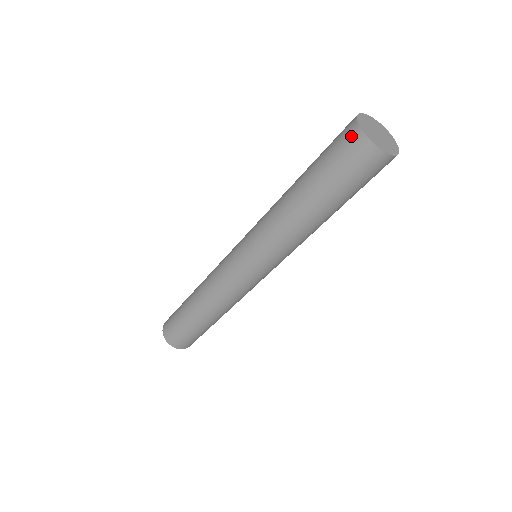
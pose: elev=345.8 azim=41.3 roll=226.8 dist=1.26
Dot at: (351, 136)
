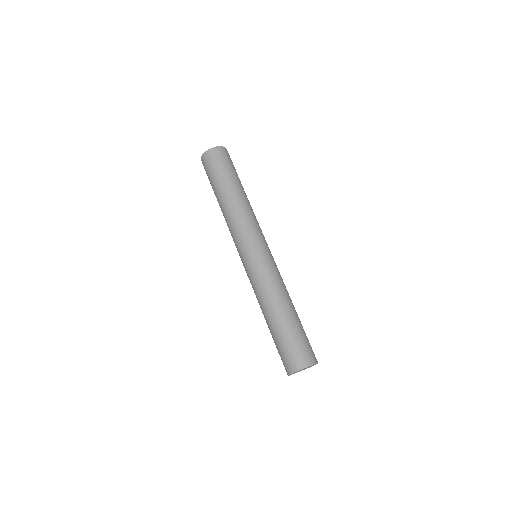
Dot at: (287, 368)
